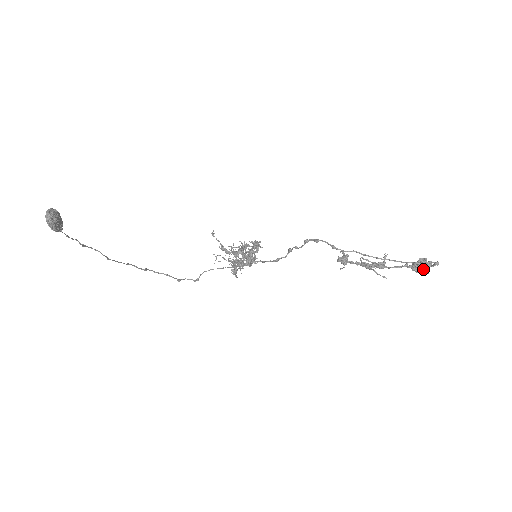
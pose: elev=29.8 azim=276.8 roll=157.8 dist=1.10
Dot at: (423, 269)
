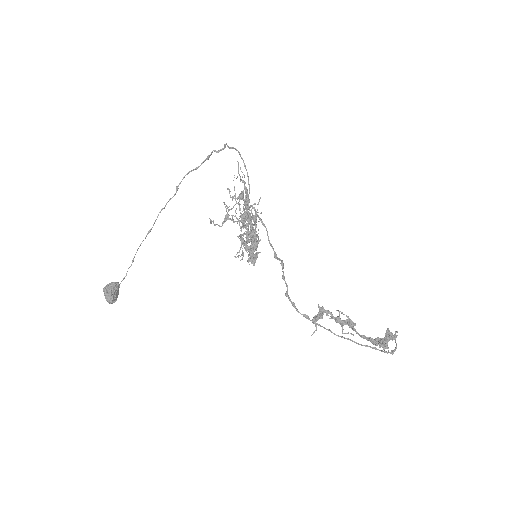
Dot at: (382, 347)
